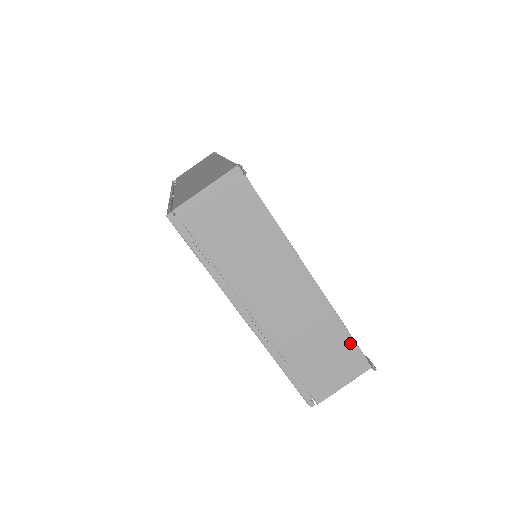
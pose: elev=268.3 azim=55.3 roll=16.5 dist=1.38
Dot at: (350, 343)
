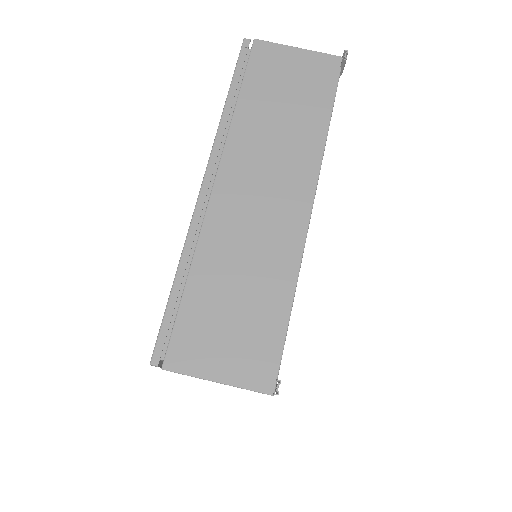
Dot at: (279, 329)
